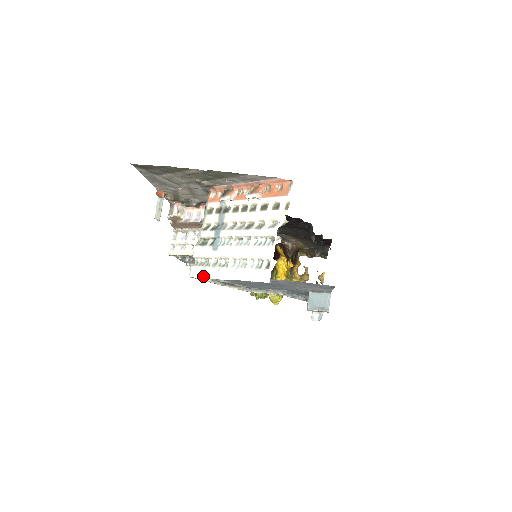
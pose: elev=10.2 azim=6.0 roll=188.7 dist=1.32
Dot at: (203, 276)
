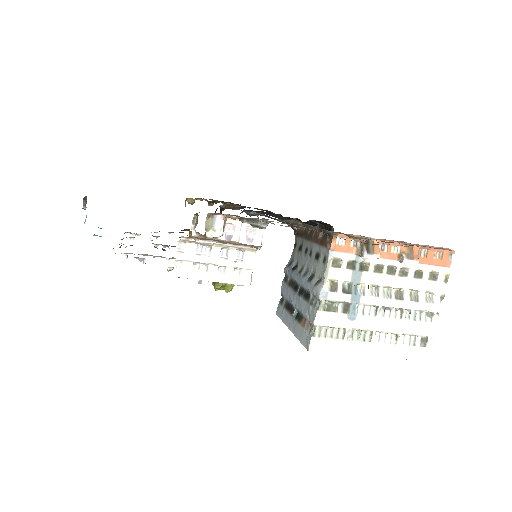
Dot at: (334, 351)
